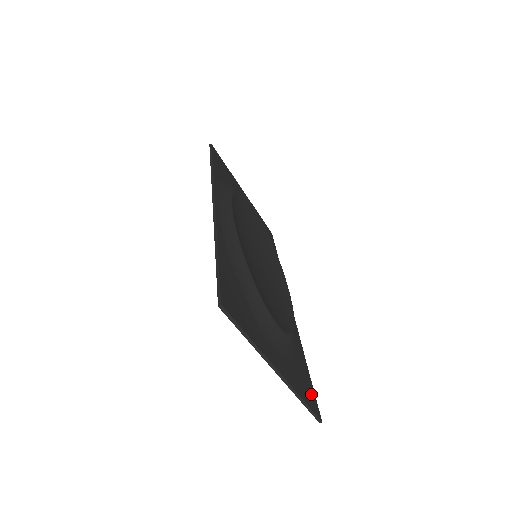
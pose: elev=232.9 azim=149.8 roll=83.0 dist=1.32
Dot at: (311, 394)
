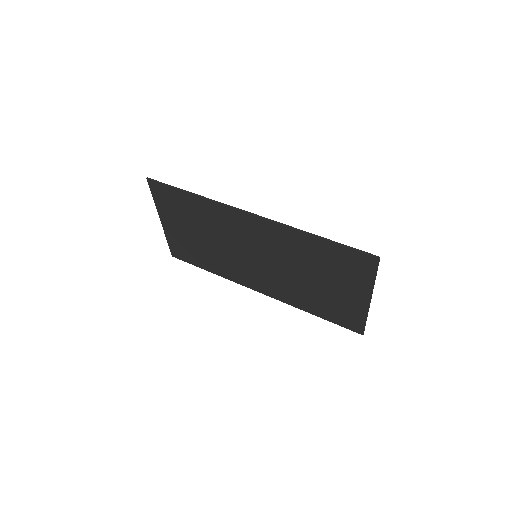
Dot at: (348, 323)
